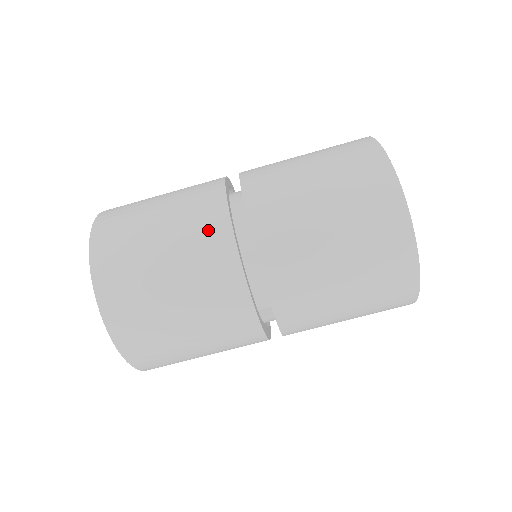
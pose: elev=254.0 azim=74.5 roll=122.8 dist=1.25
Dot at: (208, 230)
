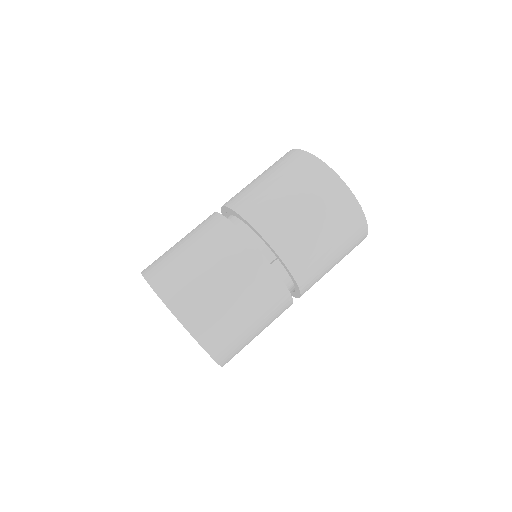
Dot at: (207, 223)
